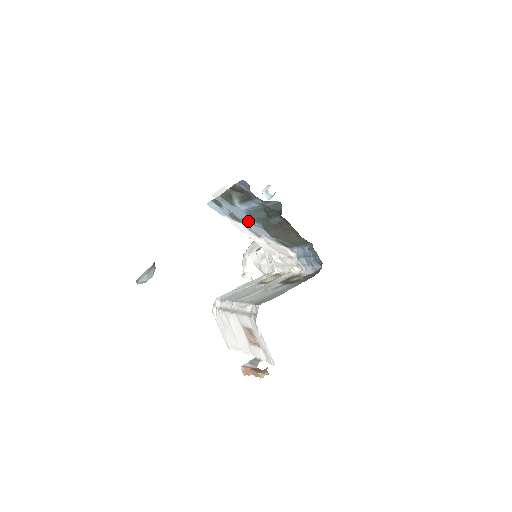
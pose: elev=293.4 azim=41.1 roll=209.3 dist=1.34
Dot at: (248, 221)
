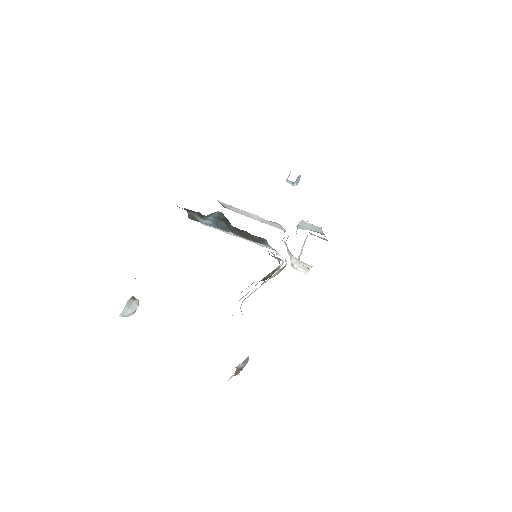
Dot at: occluded
